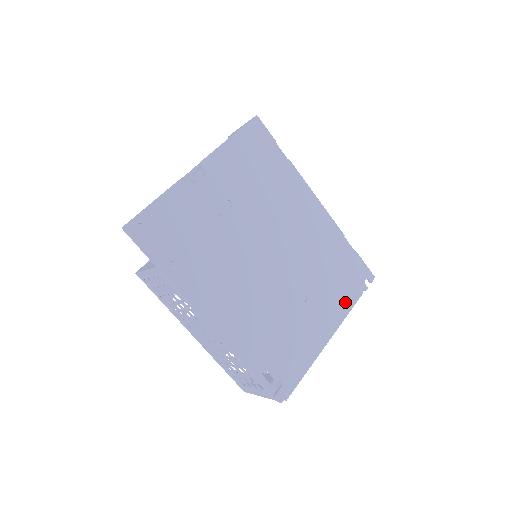
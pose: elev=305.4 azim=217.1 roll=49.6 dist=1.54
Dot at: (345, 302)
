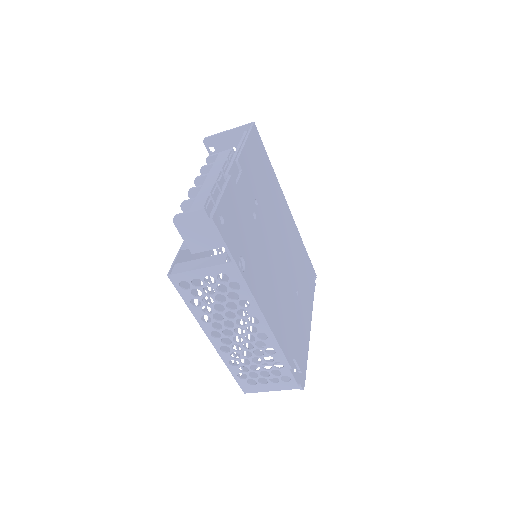
Dot at: (311, 296)
